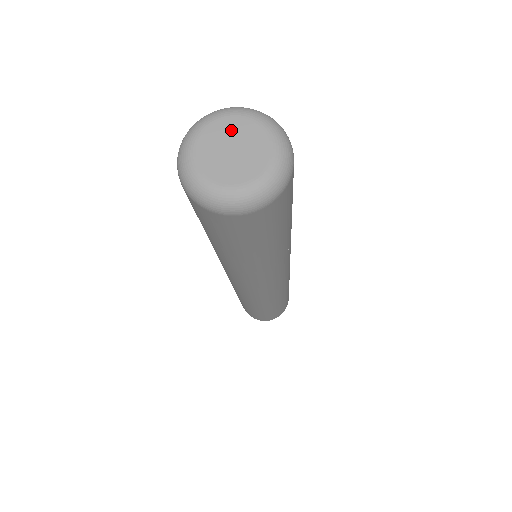
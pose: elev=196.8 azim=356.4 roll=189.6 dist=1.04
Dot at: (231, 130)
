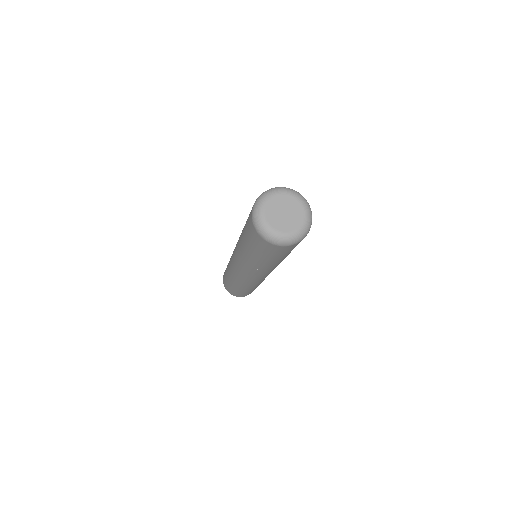
Dot at: (286, 202)
